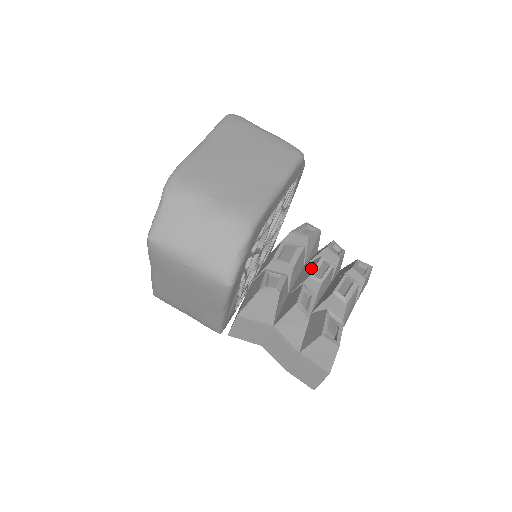
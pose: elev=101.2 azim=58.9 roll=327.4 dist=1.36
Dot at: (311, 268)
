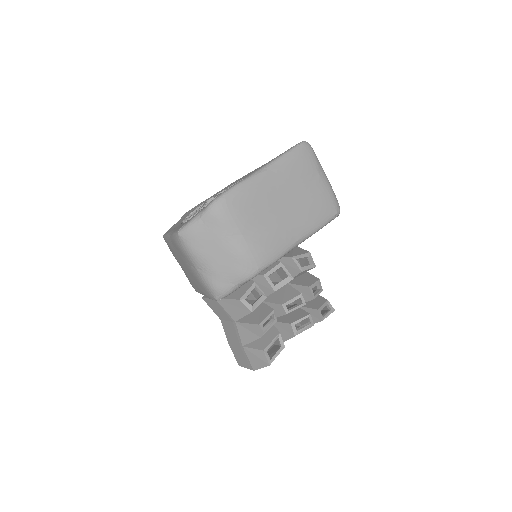
Dot at: (288, 296)
